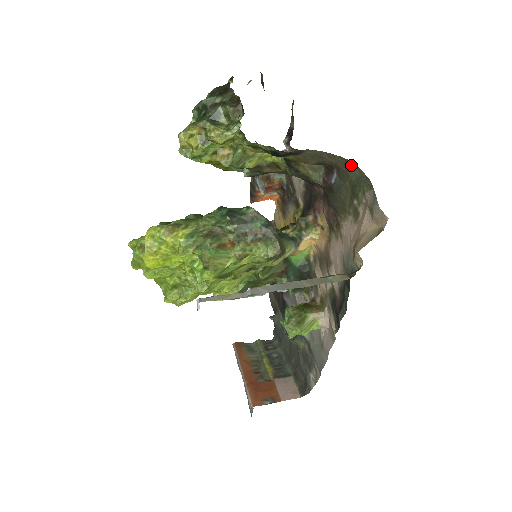
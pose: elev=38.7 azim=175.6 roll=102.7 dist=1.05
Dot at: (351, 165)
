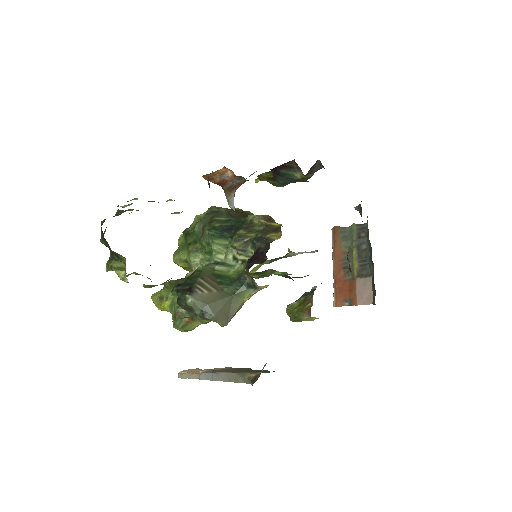
Dot at: occluded
